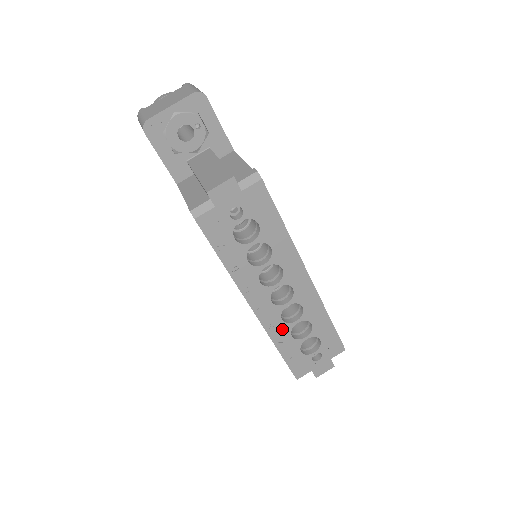
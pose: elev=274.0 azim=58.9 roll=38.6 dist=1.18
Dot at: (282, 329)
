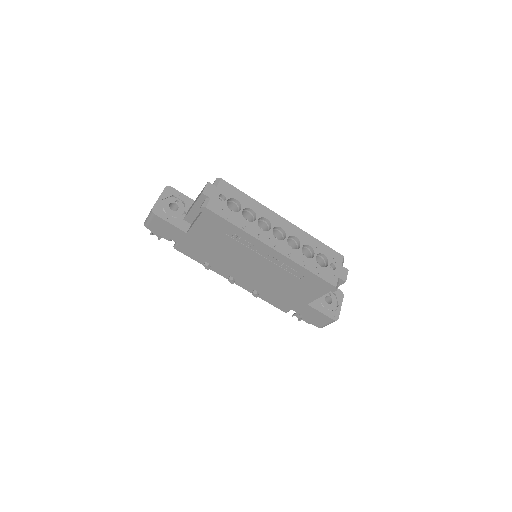
Dot at: (297, 255)
